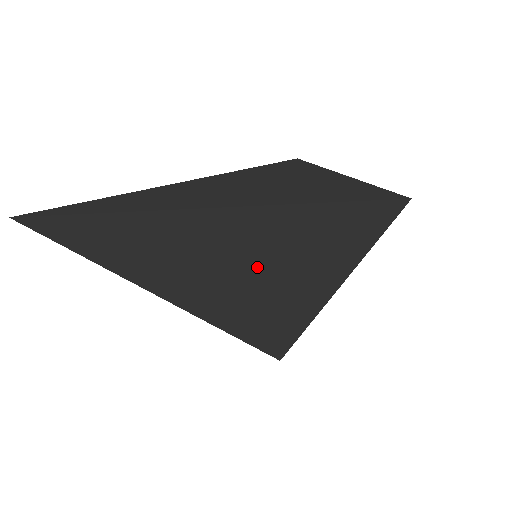
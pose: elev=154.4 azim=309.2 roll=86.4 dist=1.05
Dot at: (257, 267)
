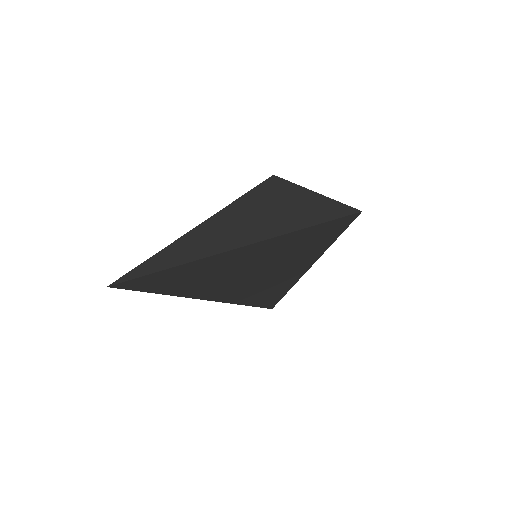
Dot at: (261, 268)
